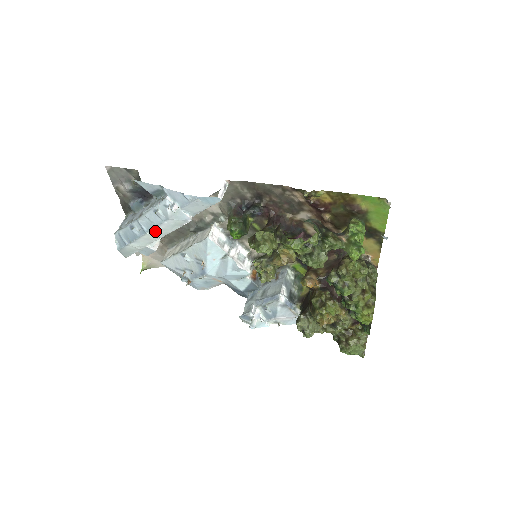
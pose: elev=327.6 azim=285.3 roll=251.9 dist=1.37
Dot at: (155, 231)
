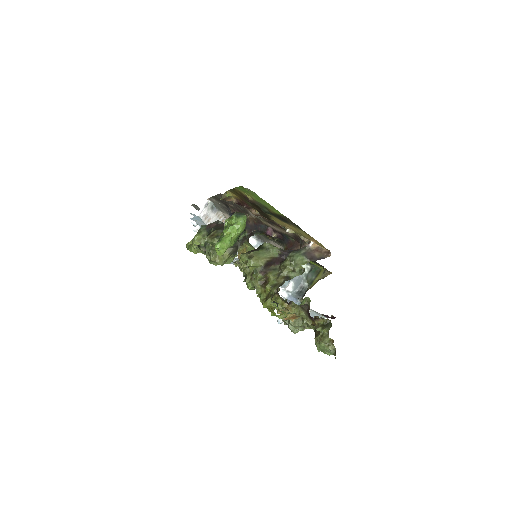
Dot at: occluded
